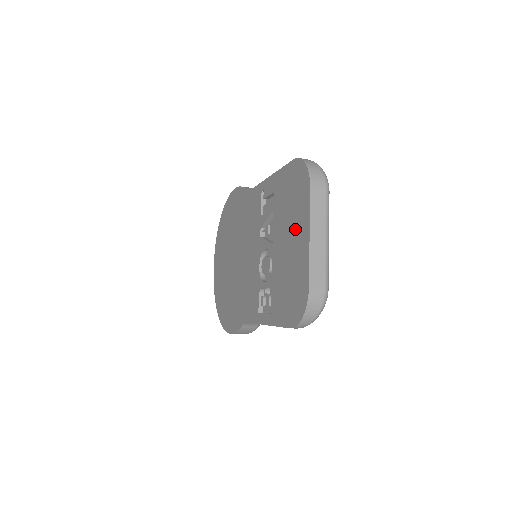
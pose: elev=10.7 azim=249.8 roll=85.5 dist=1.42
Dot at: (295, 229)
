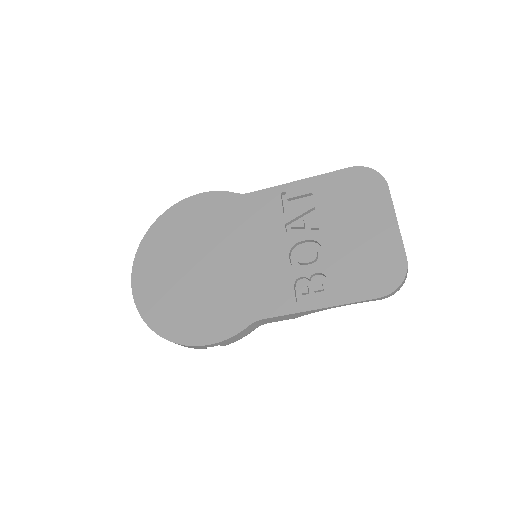
Dot at: (368, 218)
